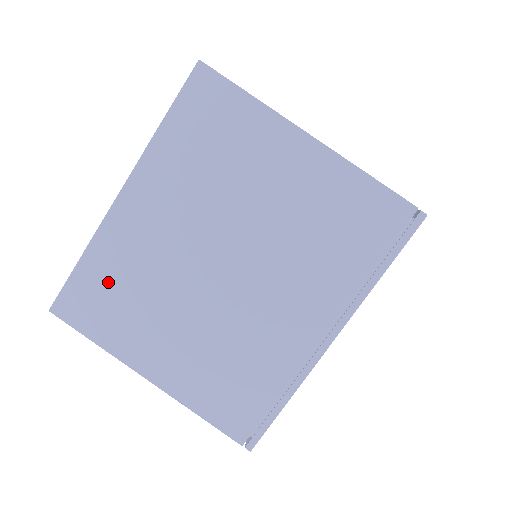
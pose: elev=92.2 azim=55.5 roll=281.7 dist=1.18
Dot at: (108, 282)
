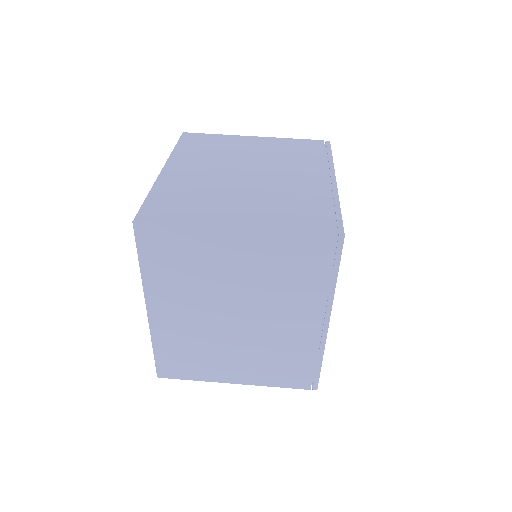
Dot at: (177, 353)
